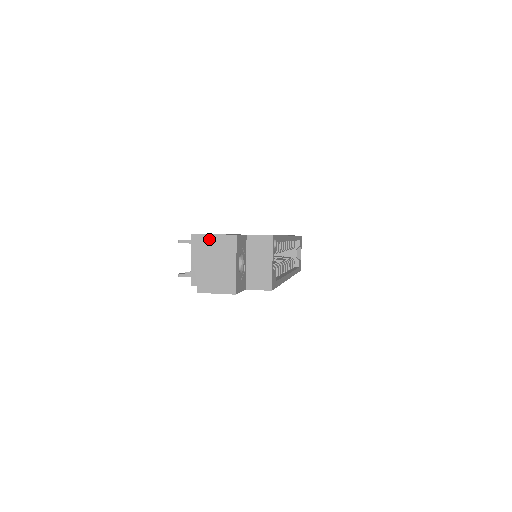
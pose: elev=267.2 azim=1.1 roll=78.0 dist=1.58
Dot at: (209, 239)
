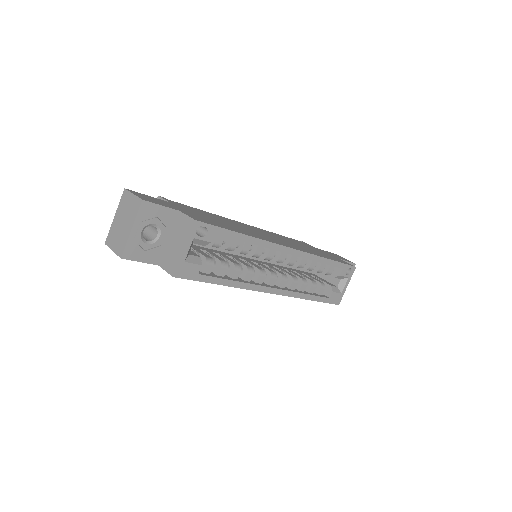
Dot at: (128, 196)
